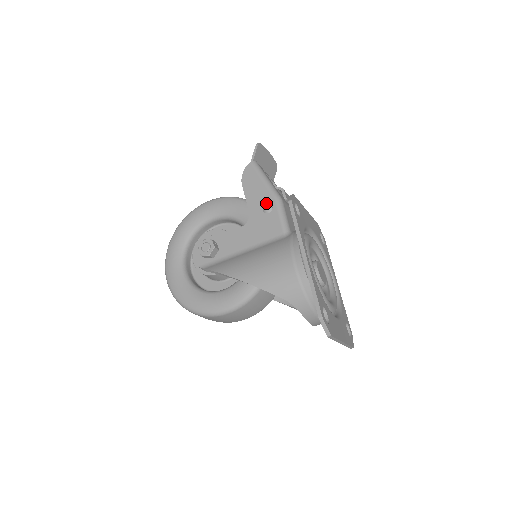
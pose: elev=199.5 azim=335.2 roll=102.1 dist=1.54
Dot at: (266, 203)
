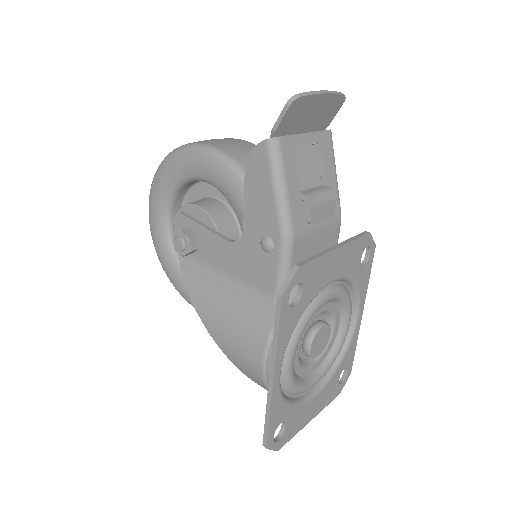
Dot at: (267, 234)
